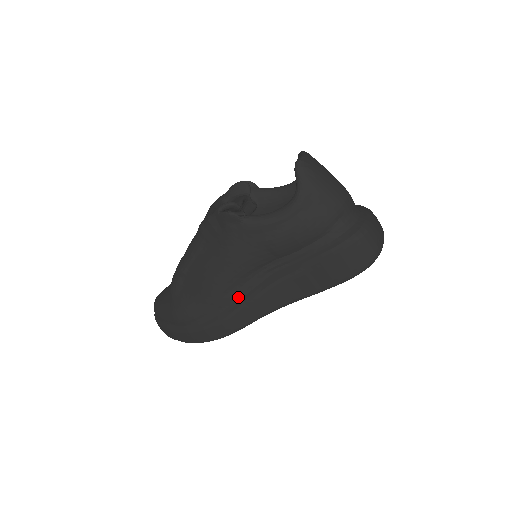
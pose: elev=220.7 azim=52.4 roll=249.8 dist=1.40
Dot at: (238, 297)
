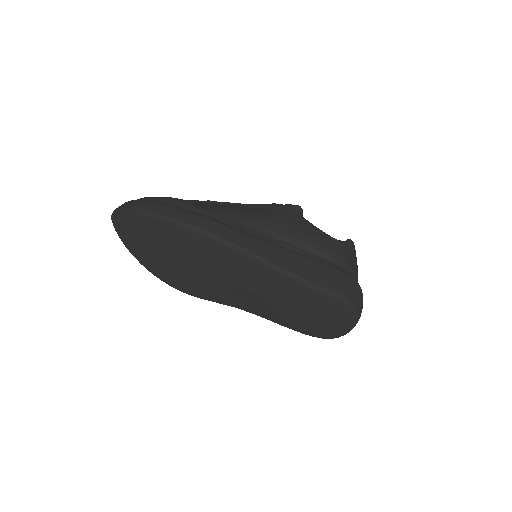
Dot at: (242, 230)
